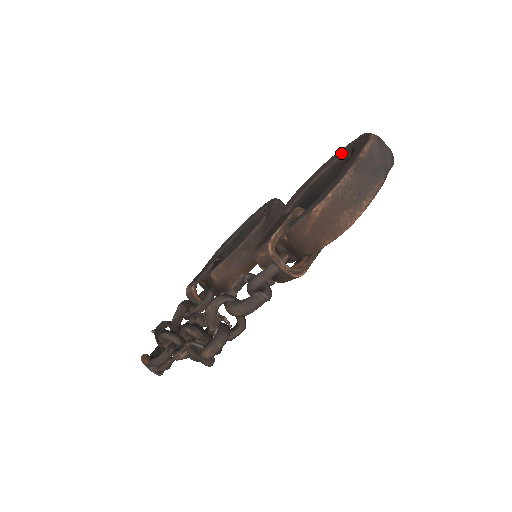
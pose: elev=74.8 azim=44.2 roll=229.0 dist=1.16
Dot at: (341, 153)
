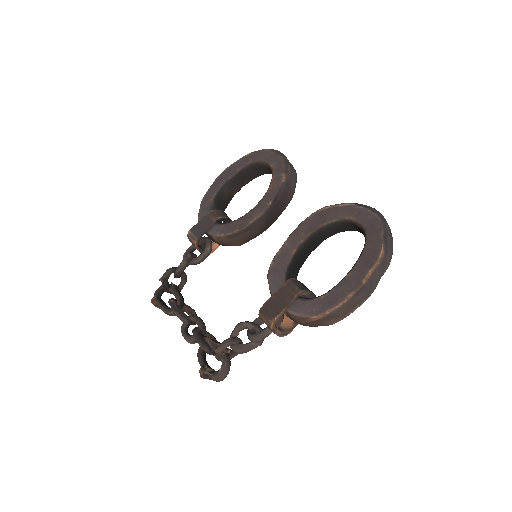
Dot at: (356, 216)
